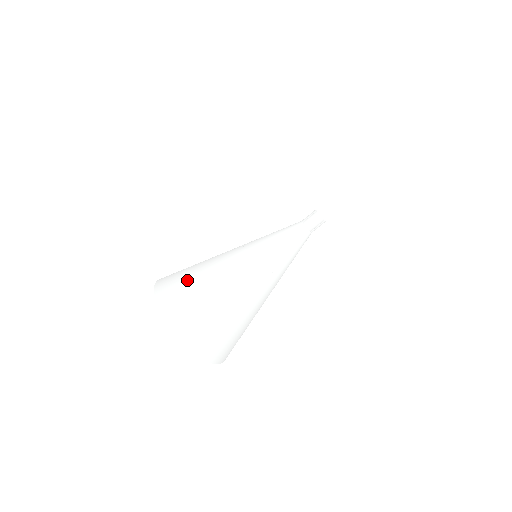
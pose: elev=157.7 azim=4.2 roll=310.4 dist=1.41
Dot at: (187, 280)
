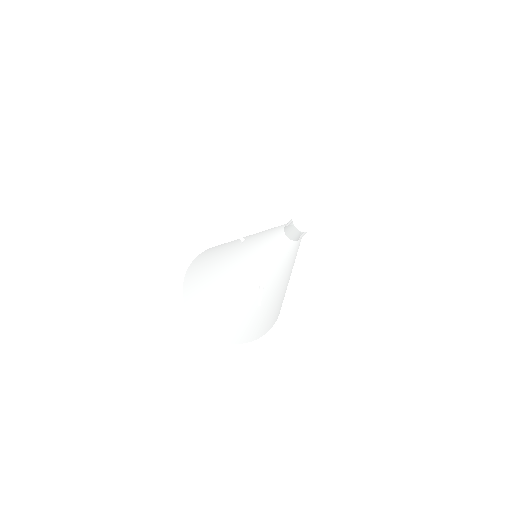
Dot at: (201, 287)
